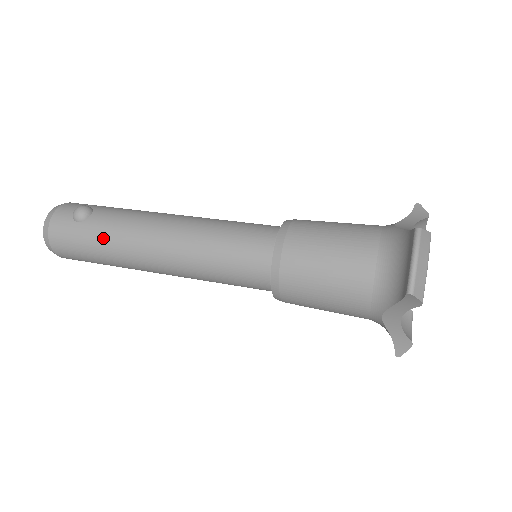
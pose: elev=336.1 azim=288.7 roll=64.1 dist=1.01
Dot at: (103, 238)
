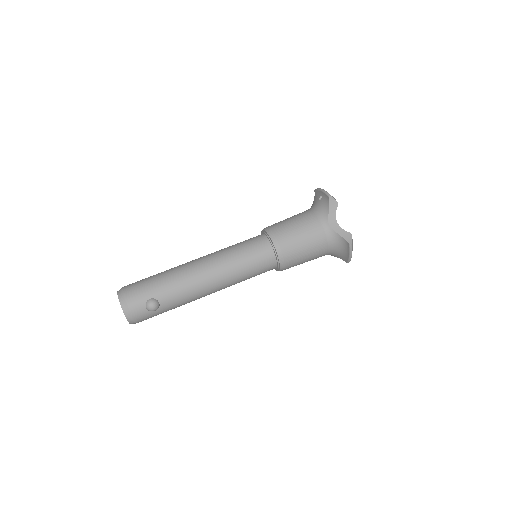
Dot at: (177, 306)
